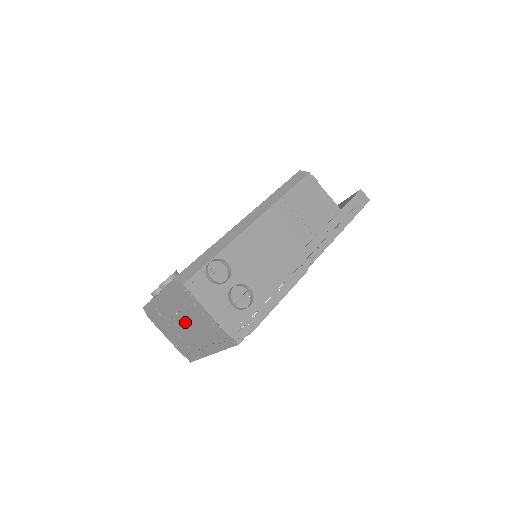
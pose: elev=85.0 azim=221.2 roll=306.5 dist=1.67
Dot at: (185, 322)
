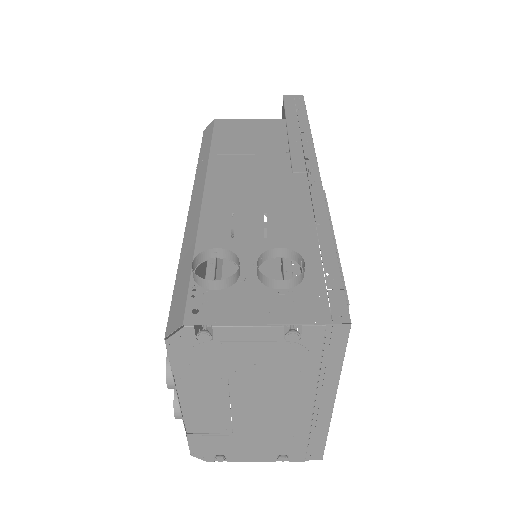
Dot at: (252, 397)
